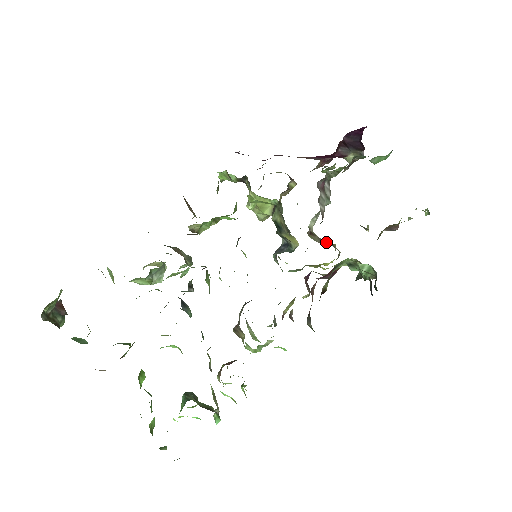
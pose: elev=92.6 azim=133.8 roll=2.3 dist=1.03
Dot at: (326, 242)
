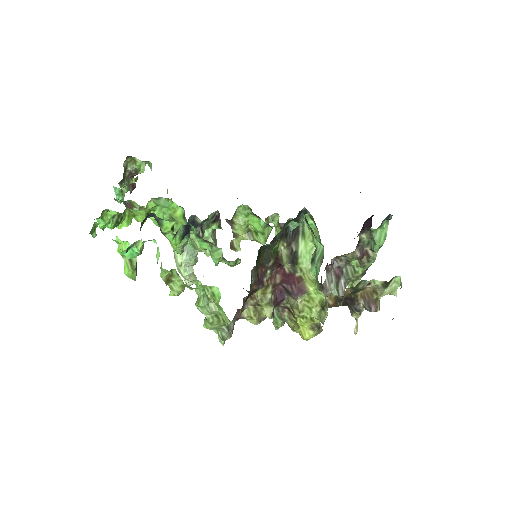
Dot at: occluded
